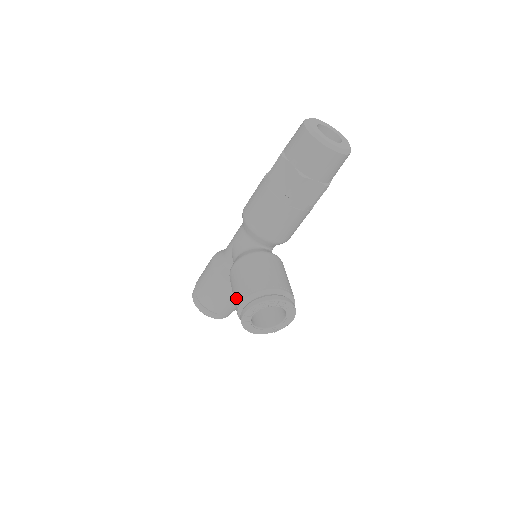
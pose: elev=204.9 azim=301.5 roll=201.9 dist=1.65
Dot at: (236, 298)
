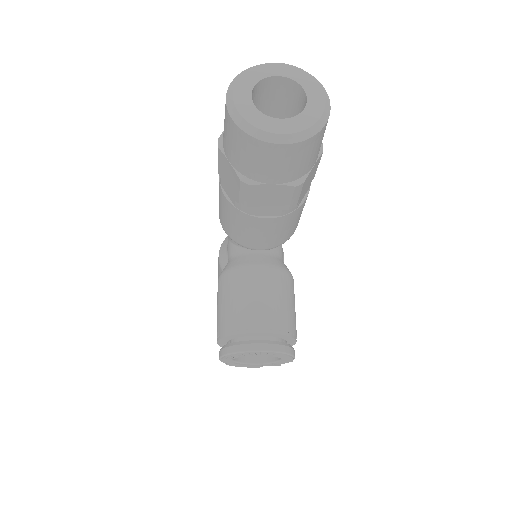
Dot at: occluded
